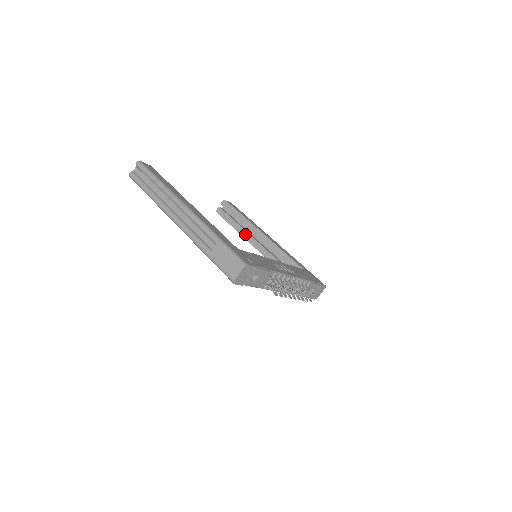
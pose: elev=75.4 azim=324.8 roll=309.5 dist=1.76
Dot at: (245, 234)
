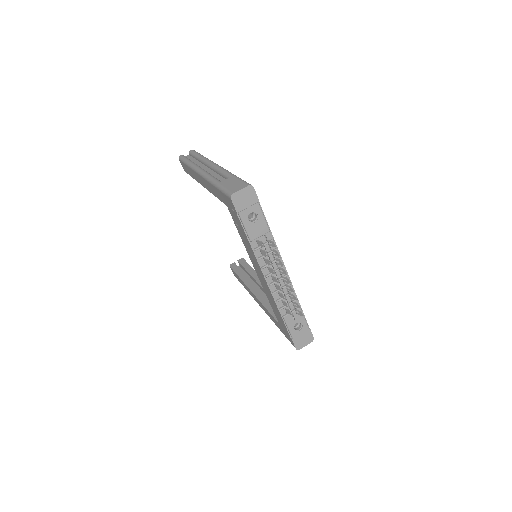
Dot at: (249, 282)
